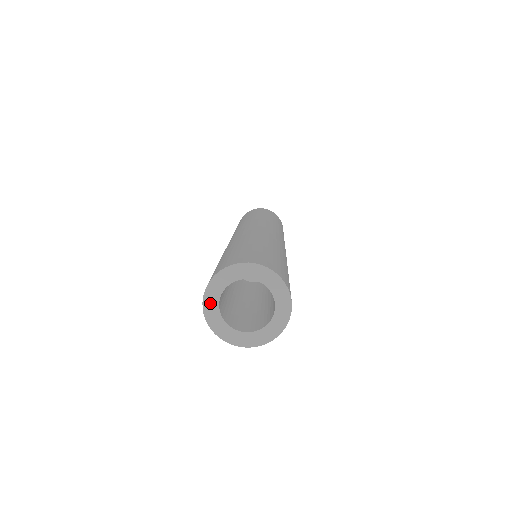
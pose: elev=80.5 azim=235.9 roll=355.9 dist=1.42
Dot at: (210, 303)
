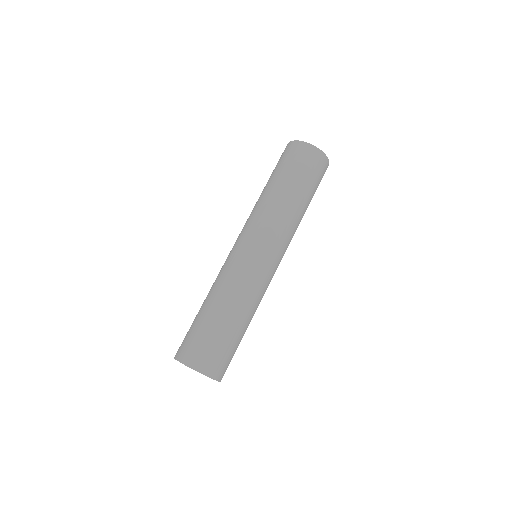
Dot at: occluded
